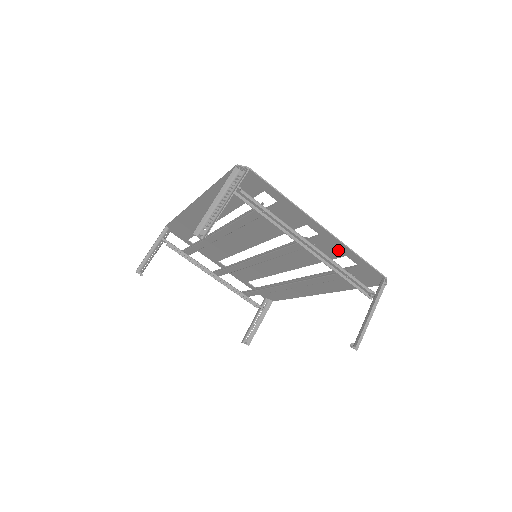
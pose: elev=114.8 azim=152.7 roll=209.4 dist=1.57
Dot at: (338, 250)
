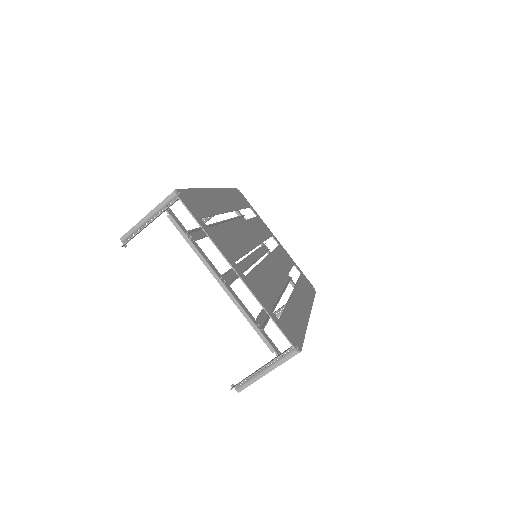
Dot at: (261, 298)
